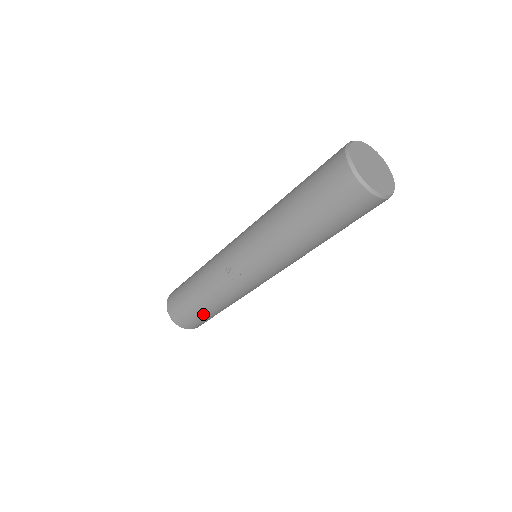
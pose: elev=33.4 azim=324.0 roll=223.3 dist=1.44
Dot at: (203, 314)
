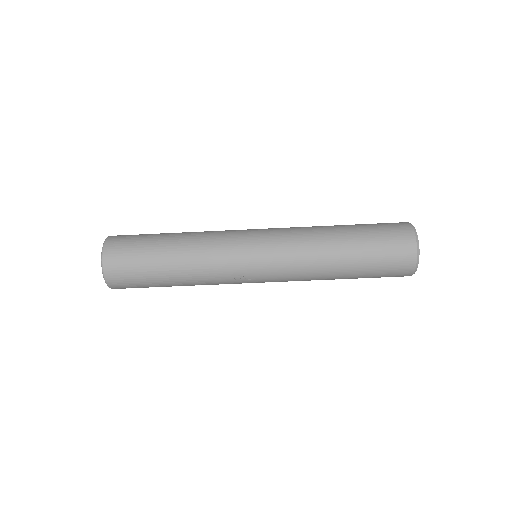
Dot at: occluded
